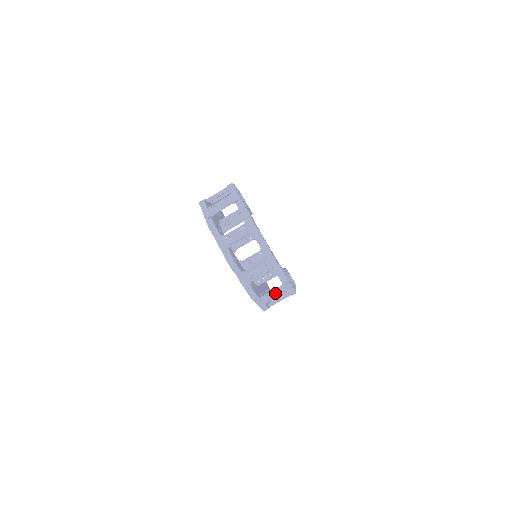
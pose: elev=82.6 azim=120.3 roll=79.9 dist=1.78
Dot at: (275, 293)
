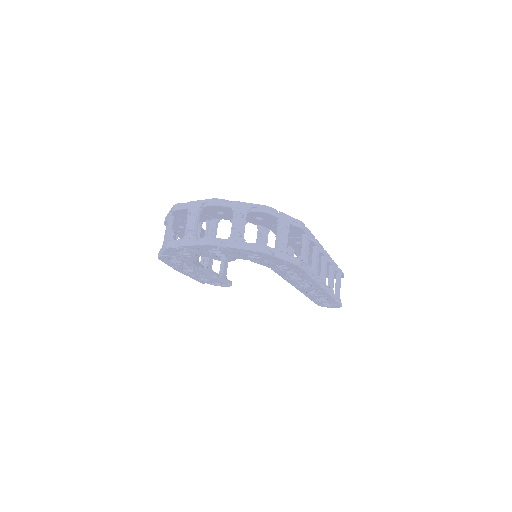
Dot at: (280, 233)
